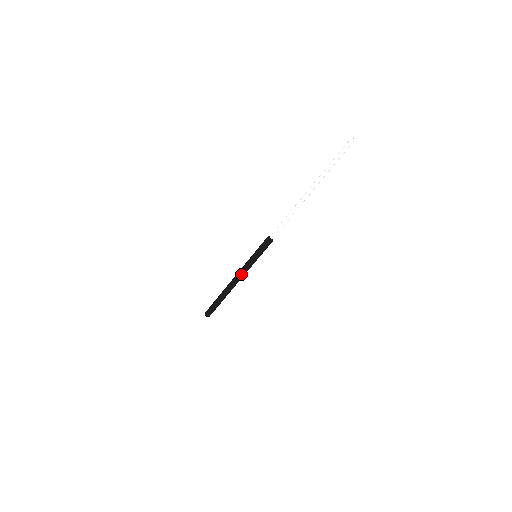
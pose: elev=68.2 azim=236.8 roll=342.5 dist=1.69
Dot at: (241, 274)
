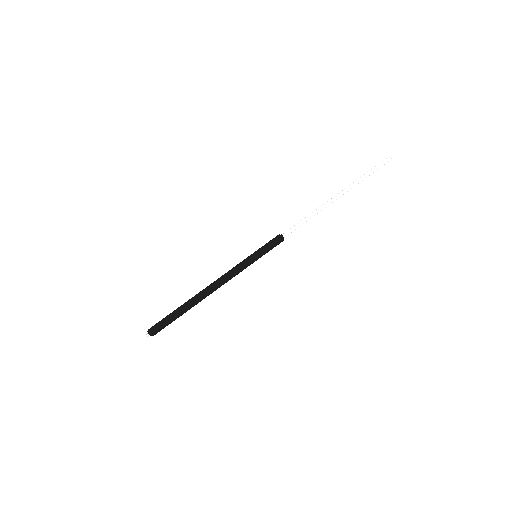
Dot at: (231, 277)
